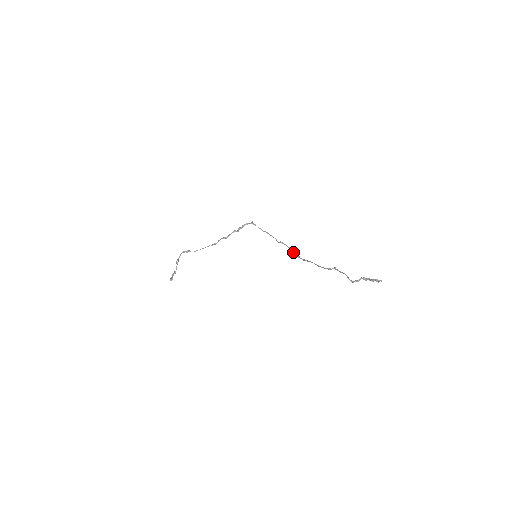
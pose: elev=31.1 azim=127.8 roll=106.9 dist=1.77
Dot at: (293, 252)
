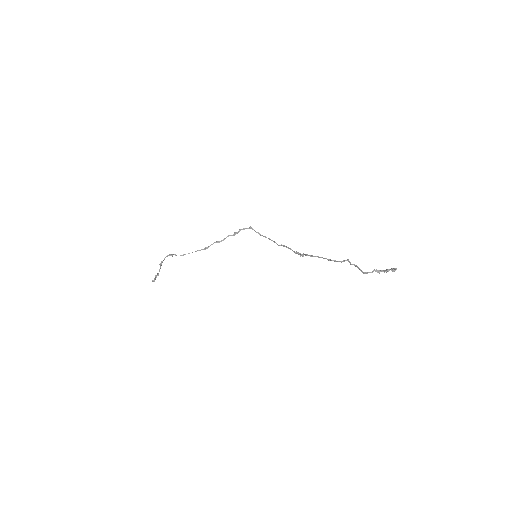
Dot at: (297, 252)
